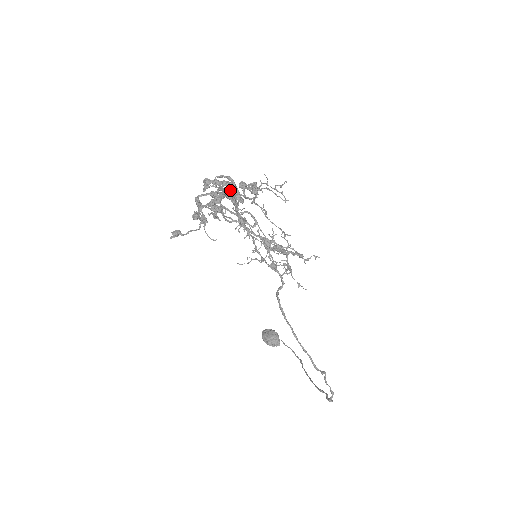
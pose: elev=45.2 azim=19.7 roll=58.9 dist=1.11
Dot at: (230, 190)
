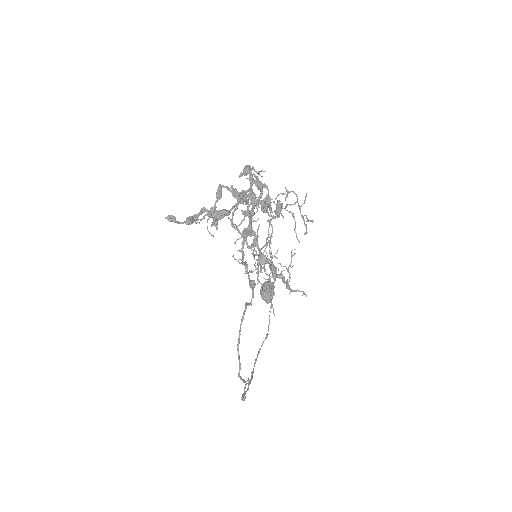
Dot at: (253, 199)
